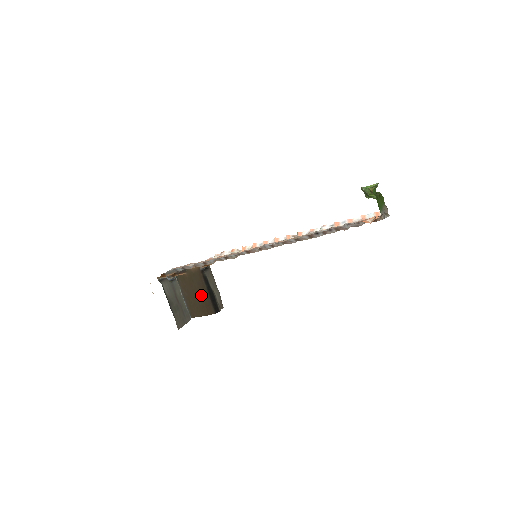
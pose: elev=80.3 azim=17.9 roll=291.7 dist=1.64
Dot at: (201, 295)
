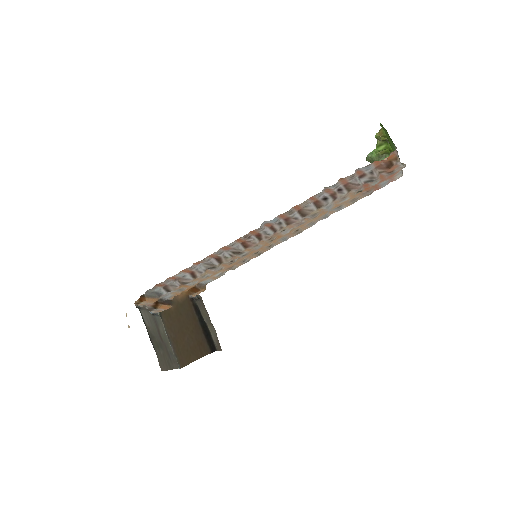
Dot at: (191, 331)
